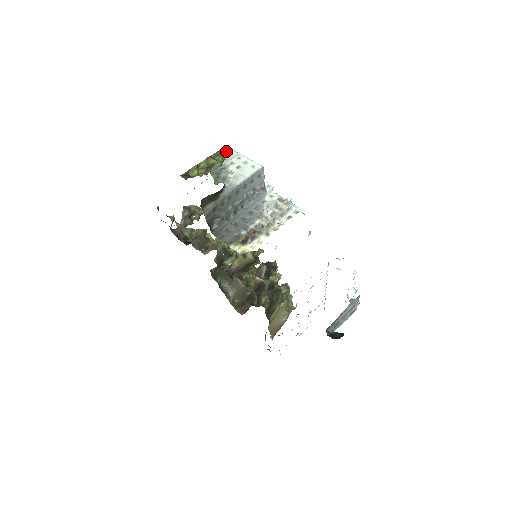
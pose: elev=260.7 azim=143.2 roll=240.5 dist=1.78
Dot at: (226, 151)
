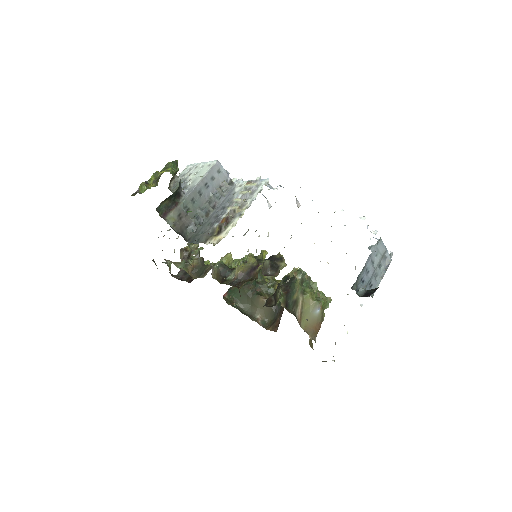
Dot at: (185, 169)
